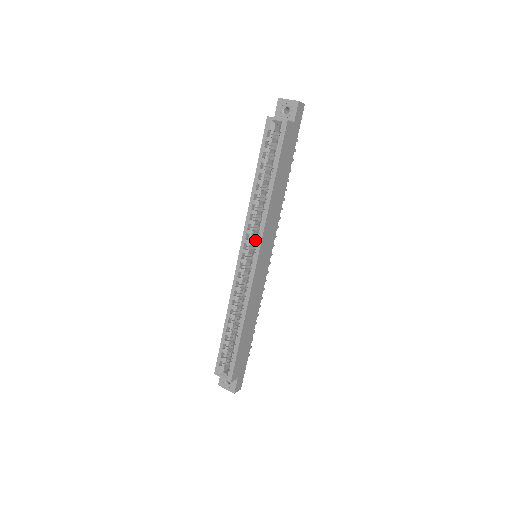
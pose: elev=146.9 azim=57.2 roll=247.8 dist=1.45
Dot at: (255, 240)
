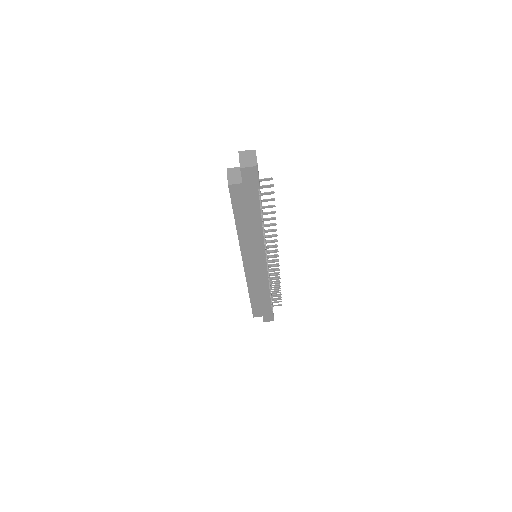
Dot at: occluded
